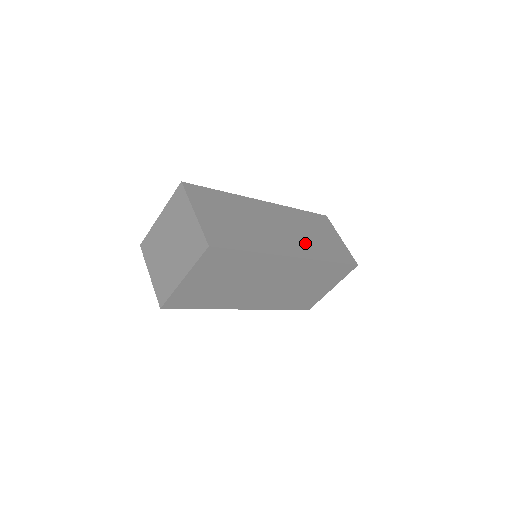
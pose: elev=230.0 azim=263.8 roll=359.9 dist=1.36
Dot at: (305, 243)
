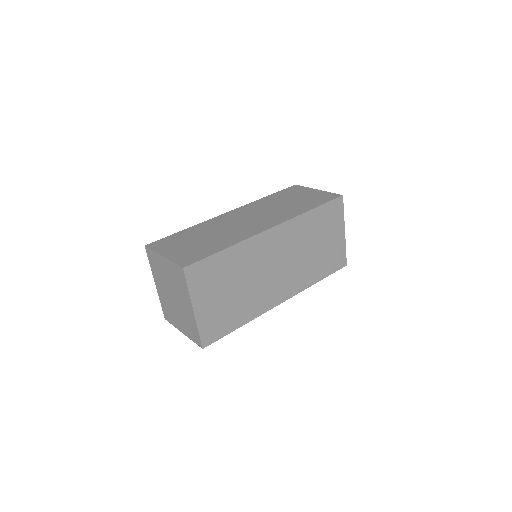
Dot at: (279, 213)
